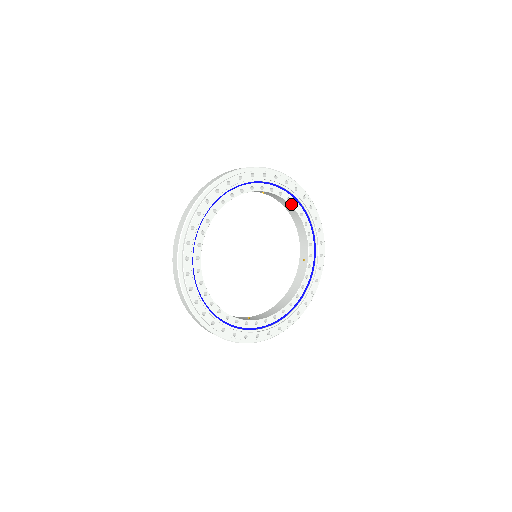
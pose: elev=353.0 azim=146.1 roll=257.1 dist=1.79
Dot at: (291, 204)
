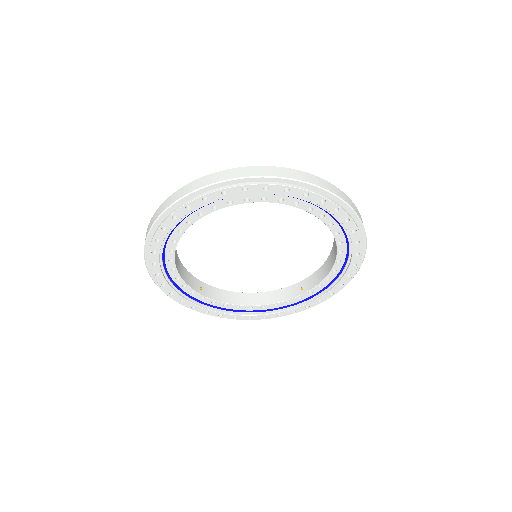
Dot at: (338, 248)
